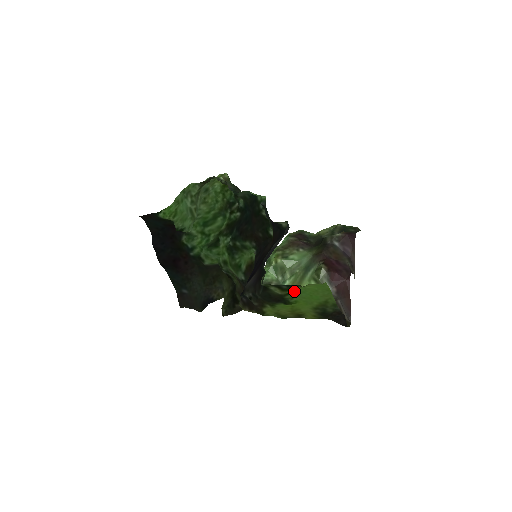
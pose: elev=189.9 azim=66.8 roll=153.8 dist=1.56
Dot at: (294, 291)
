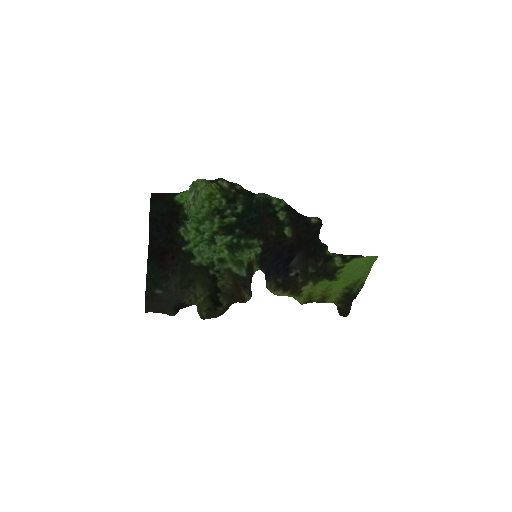
Dot at: (347, 265)
